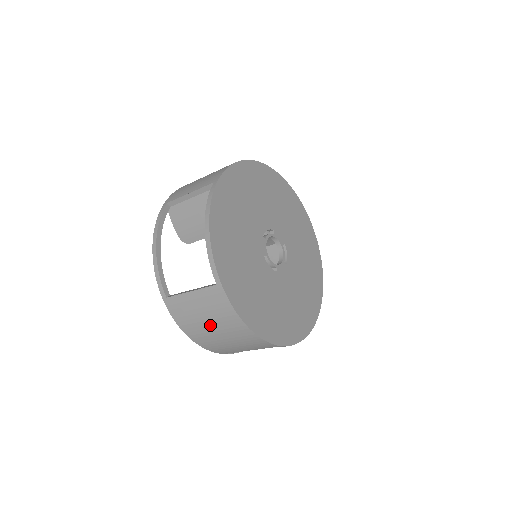
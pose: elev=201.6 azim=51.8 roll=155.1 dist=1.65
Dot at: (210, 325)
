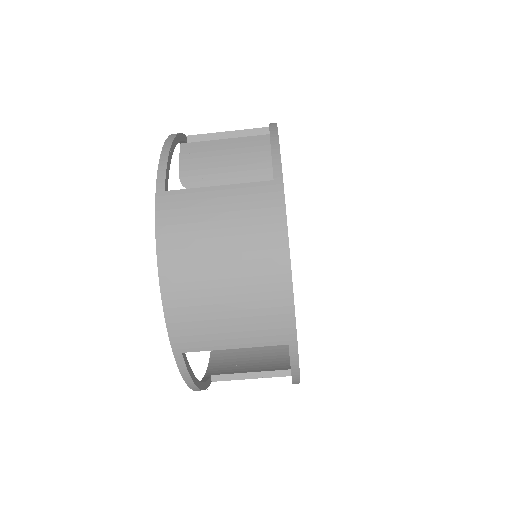
Dot at: (222, 247)
